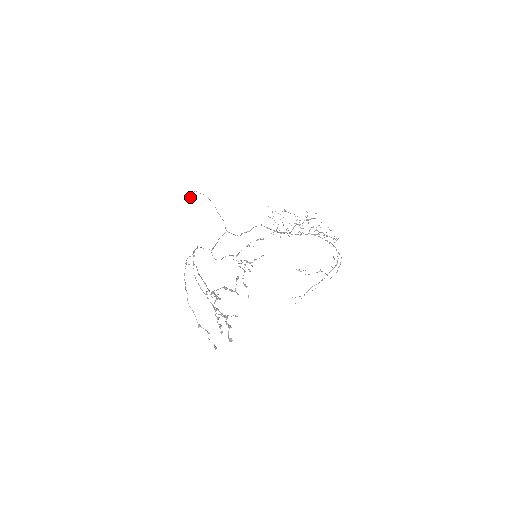
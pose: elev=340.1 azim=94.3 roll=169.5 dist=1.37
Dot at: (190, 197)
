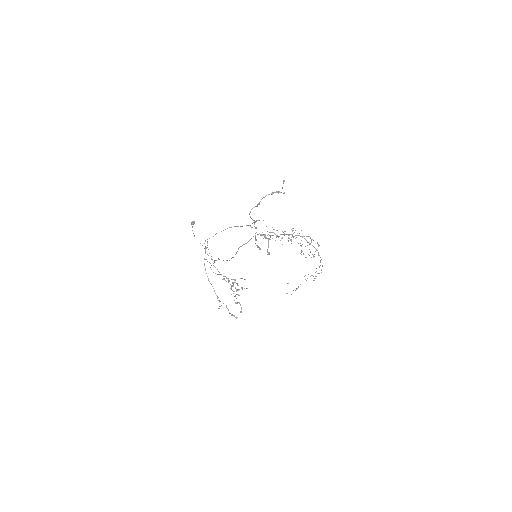
Dot at: (193, 223)
